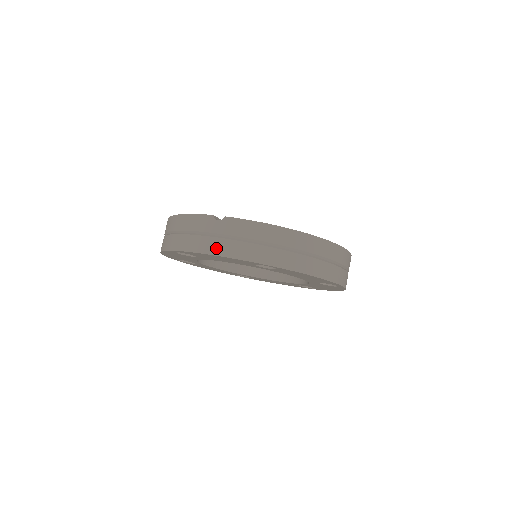
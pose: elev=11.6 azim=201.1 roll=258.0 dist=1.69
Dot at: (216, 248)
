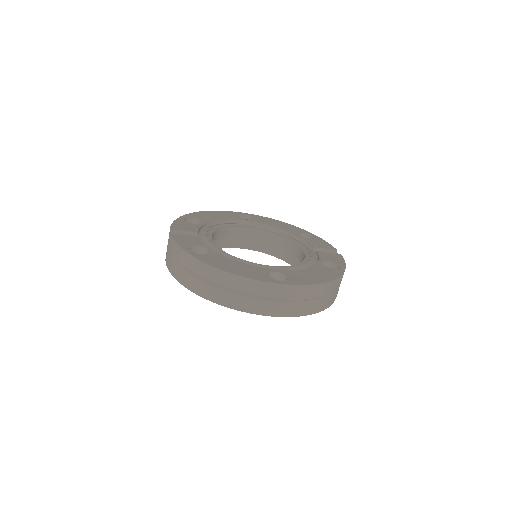
Dot at: (166, 257)
